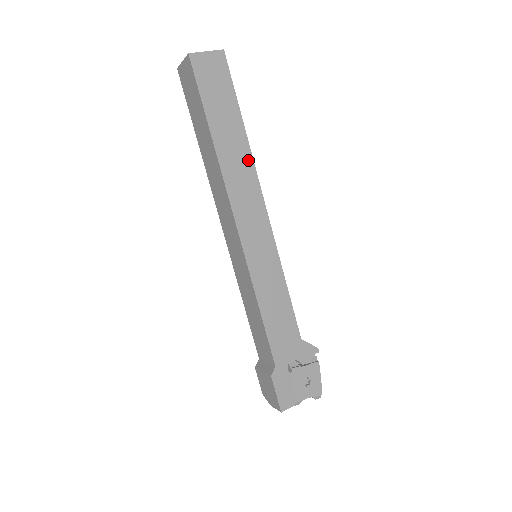
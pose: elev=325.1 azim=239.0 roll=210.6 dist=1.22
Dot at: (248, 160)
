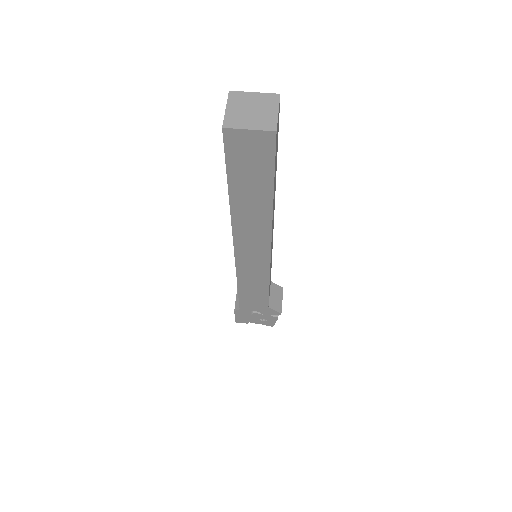
Dot at: (266, 220)
